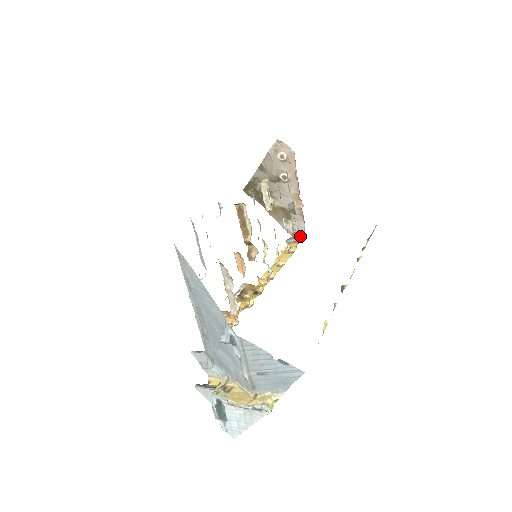
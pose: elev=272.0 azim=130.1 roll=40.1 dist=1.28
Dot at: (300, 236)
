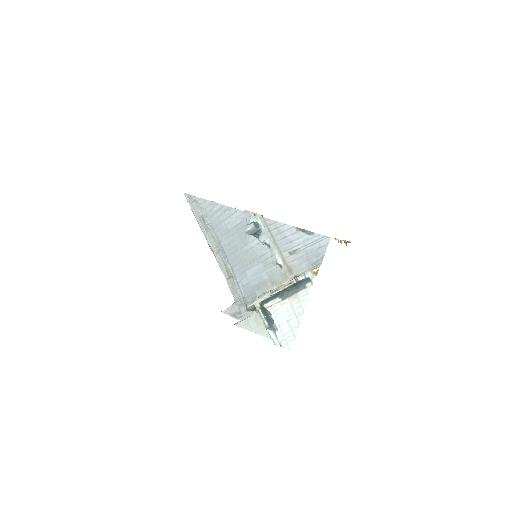
Dot at: occluded
